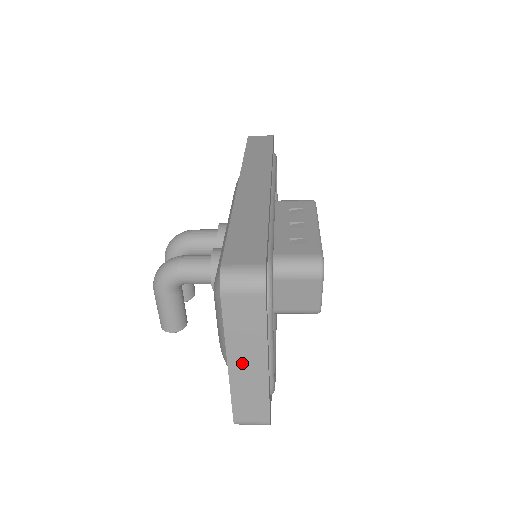
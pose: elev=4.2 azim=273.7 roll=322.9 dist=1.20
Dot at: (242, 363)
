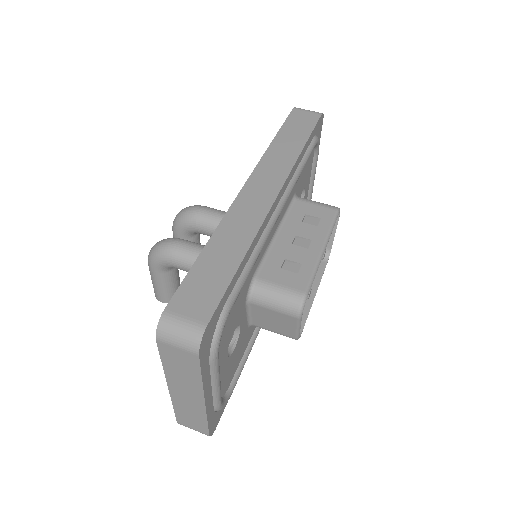
Dot at: (181, 391)
